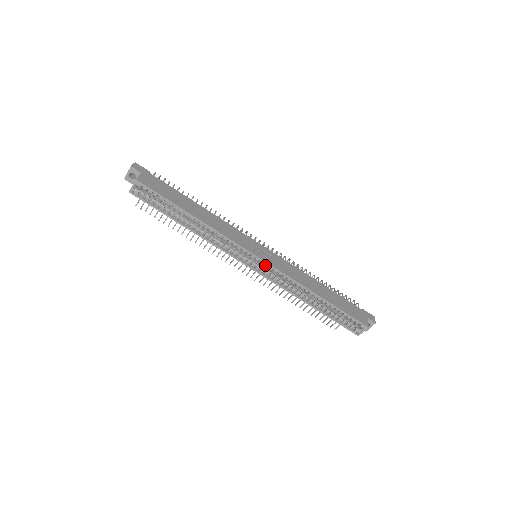
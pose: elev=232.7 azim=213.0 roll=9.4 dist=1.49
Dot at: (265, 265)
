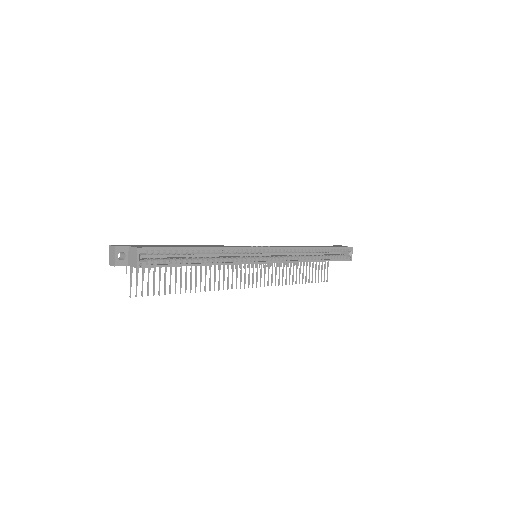
Dot at: (273, 252)
